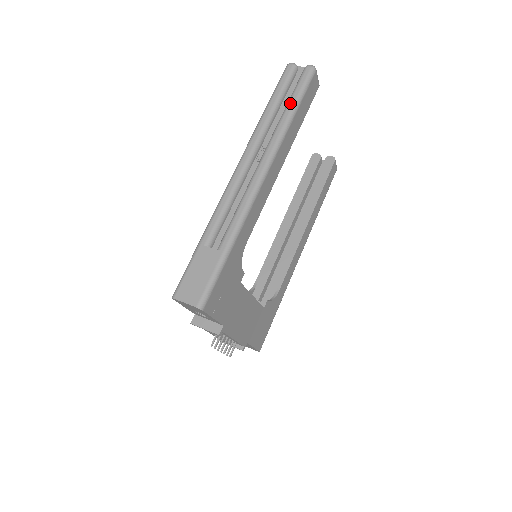
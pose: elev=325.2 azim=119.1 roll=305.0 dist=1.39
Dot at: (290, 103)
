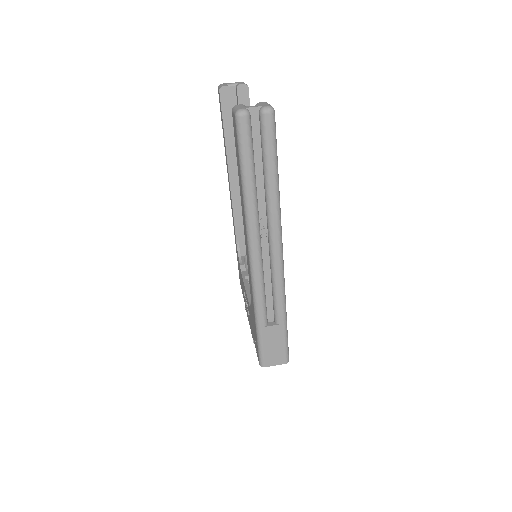
Dot at: (270, 170)
